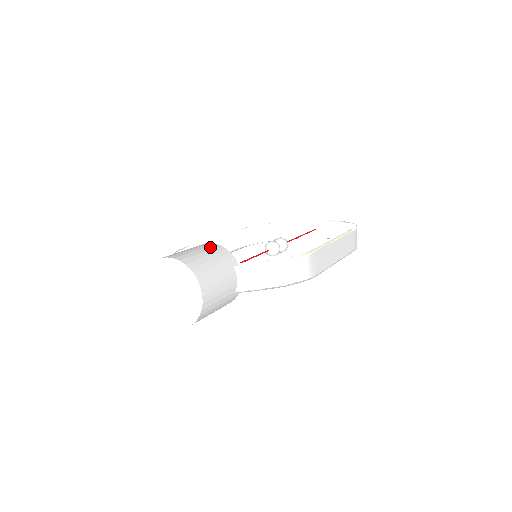
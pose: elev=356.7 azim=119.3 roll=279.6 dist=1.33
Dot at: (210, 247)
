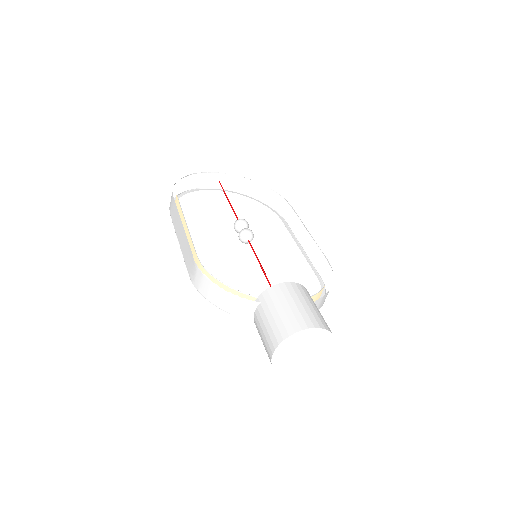
Dot at: (302, 292)
